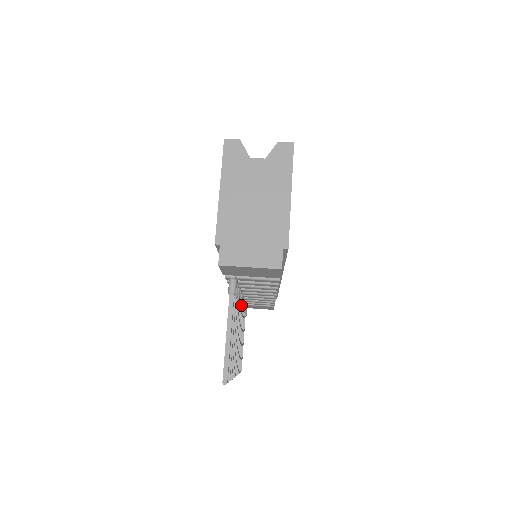
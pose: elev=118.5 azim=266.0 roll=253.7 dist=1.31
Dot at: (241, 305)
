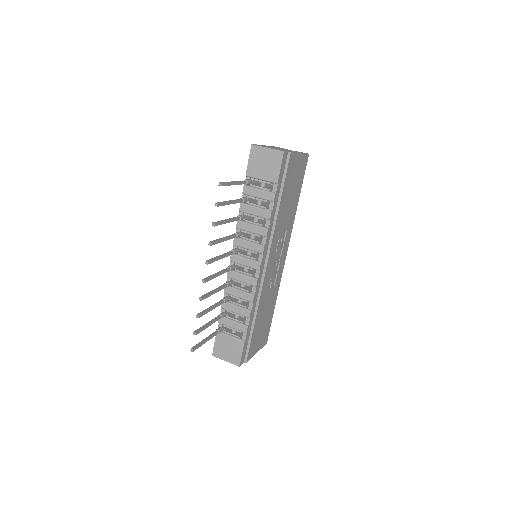
Dot at: (234, 251)
